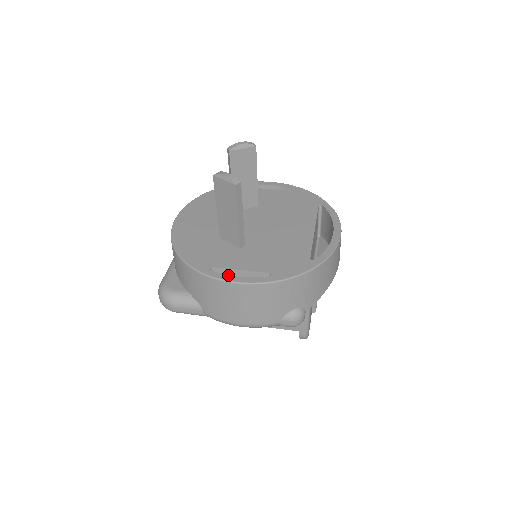
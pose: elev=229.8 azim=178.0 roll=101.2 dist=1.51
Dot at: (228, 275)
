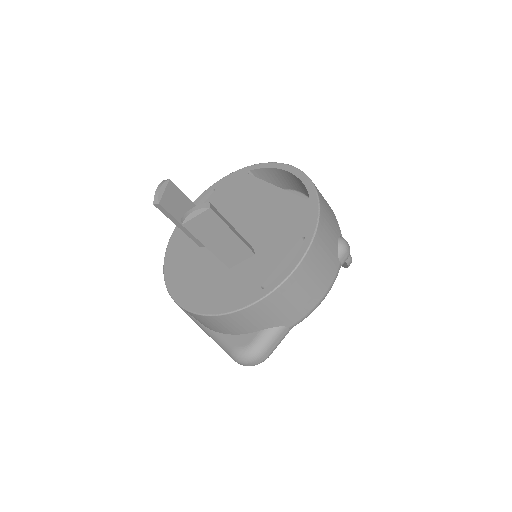
Dot at: (281, 274)
